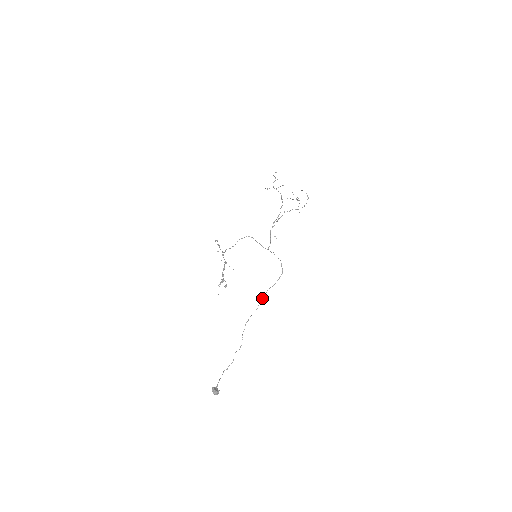
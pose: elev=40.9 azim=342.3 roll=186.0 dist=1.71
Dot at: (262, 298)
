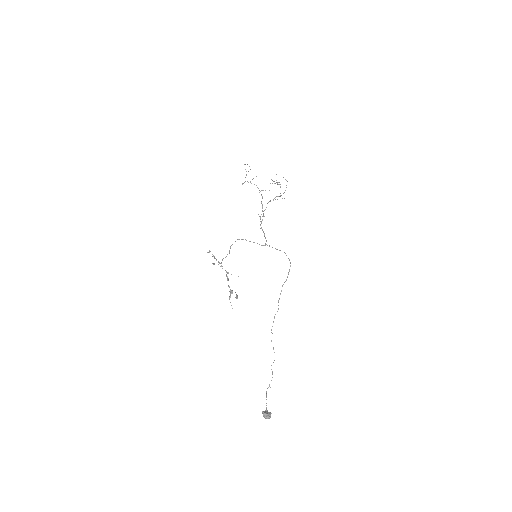
Dot at: occluded
